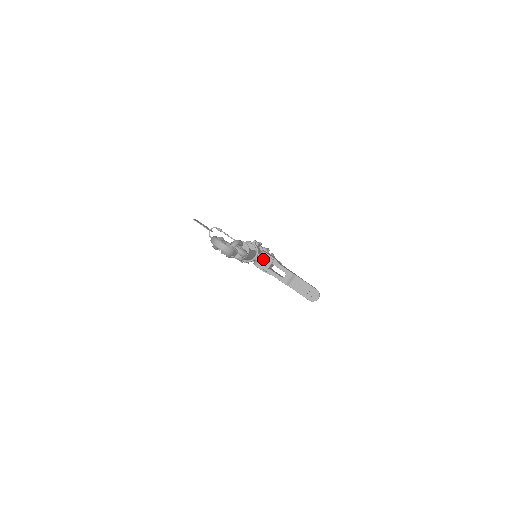
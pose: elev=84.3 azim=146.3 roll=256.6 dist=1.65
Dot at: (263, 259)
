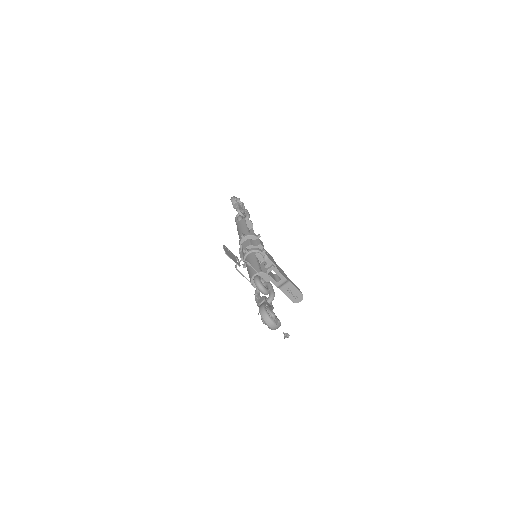
Dot at: occluded
